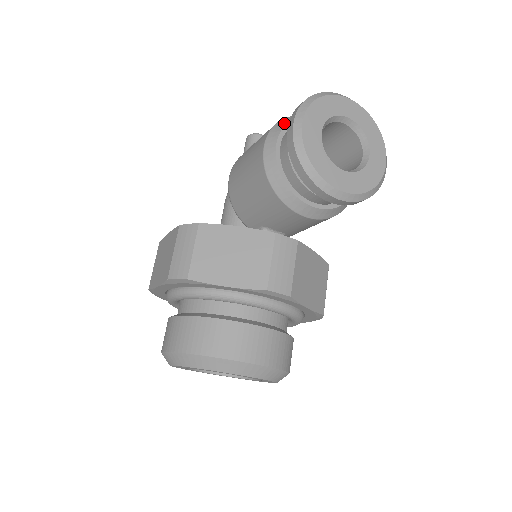
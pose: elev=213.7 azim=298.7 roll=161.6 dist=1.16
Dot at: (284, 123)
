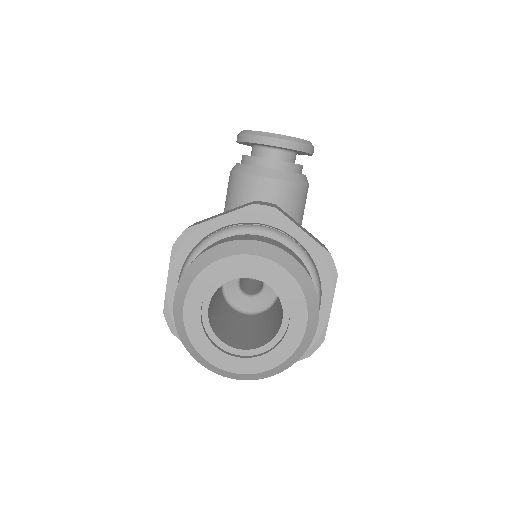
Dot at: occluded
